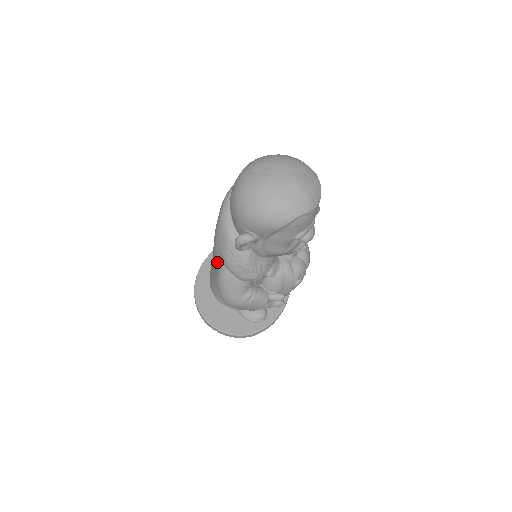
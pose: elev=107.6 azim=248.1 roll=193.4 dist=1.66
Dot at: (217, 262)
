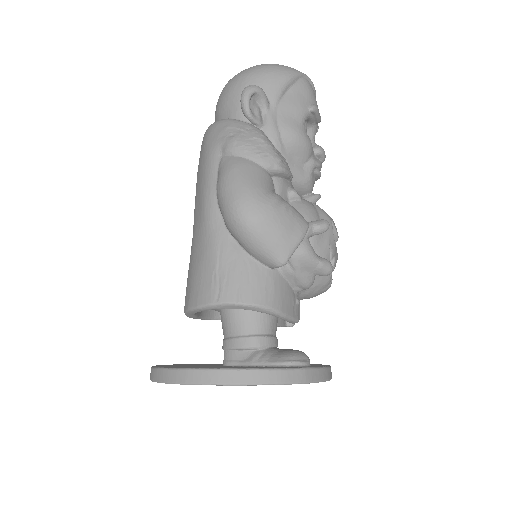
Dot at: (213, 176)
